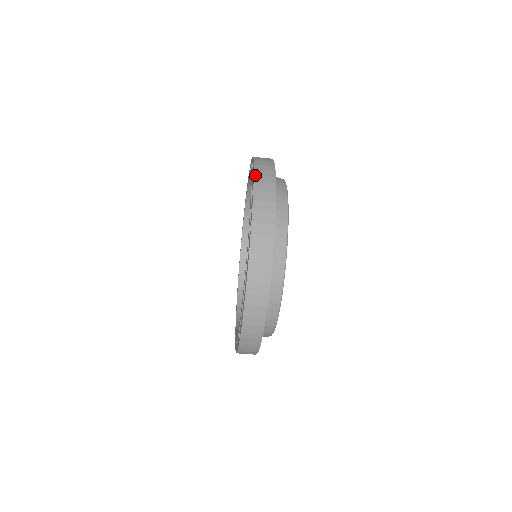
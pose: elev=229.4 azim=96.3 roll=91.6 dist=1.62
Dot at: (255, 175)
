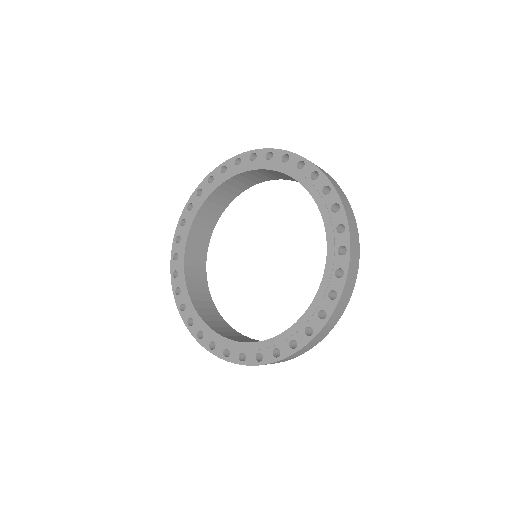
Dot at: (326, 325)
